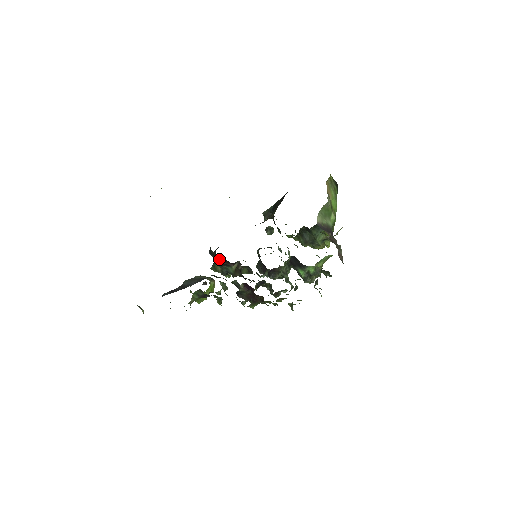
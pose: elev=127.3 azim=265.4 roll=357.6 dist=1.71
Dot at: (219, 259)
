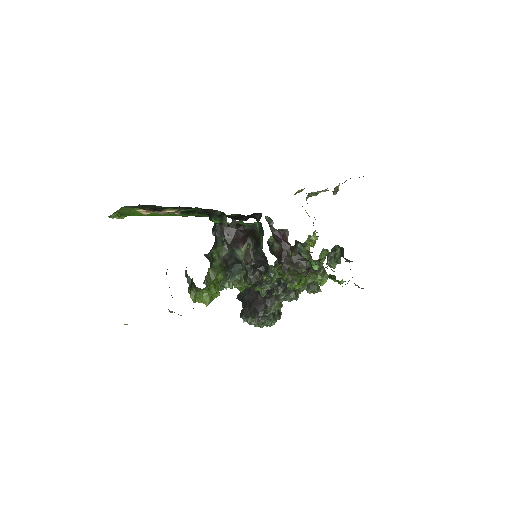
Dot at: (228, 232)
